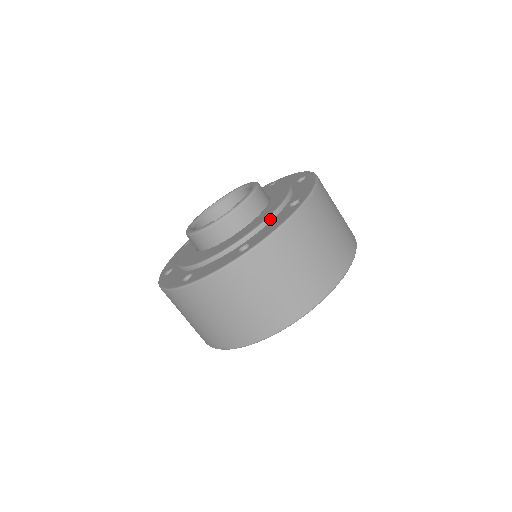
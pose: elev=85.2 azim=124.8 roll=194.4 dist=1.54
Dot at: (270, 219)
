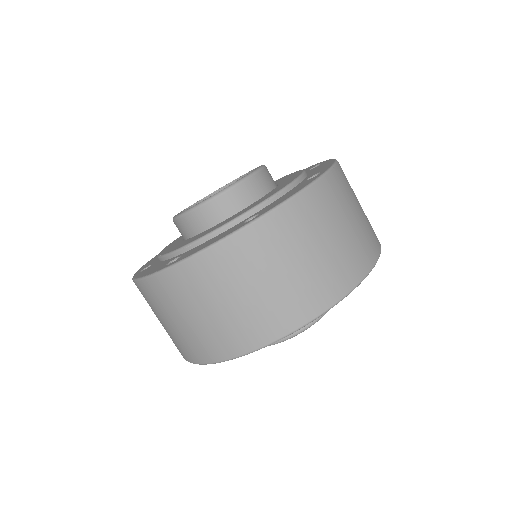
Dot at: (283, 192)
